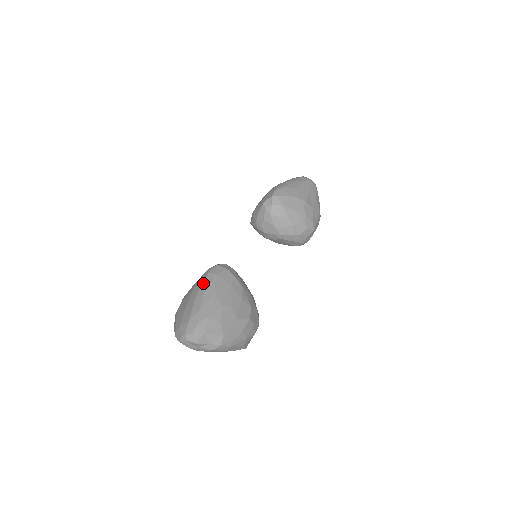
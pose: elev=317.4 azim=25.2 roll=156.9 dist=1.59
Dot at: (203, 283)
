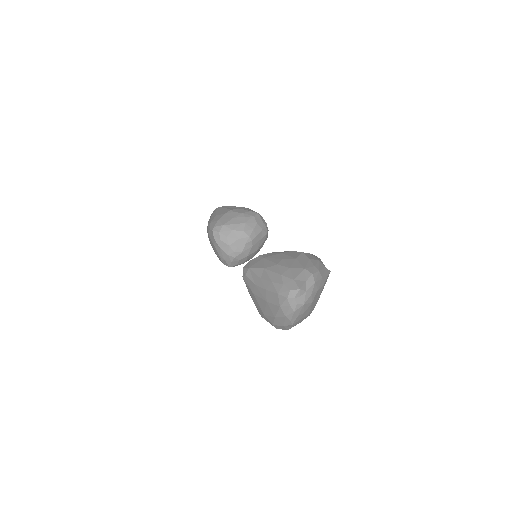
Dot at: (252, 281)
